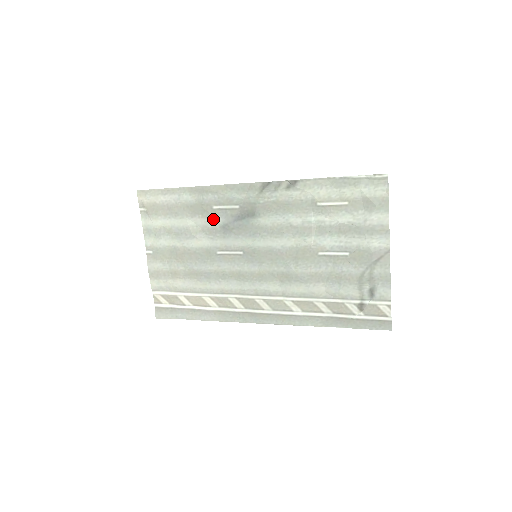
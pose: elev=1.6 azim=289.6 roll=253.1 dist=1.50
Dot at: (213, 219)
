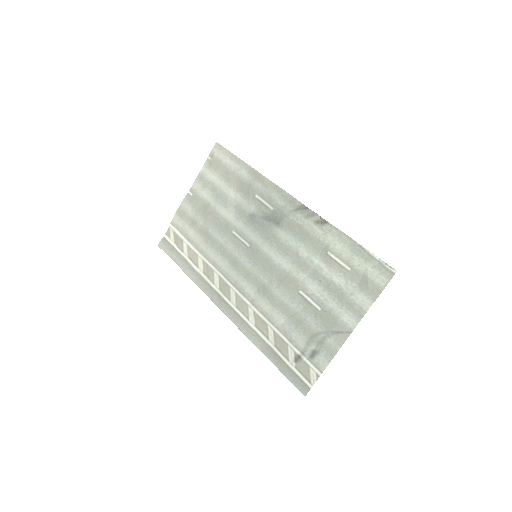
Dot at: (249, 204)
